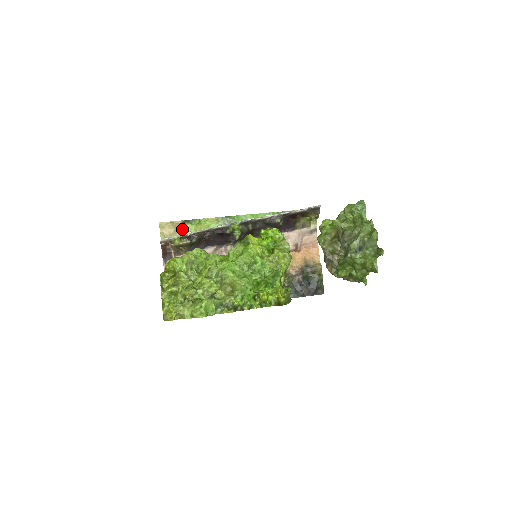
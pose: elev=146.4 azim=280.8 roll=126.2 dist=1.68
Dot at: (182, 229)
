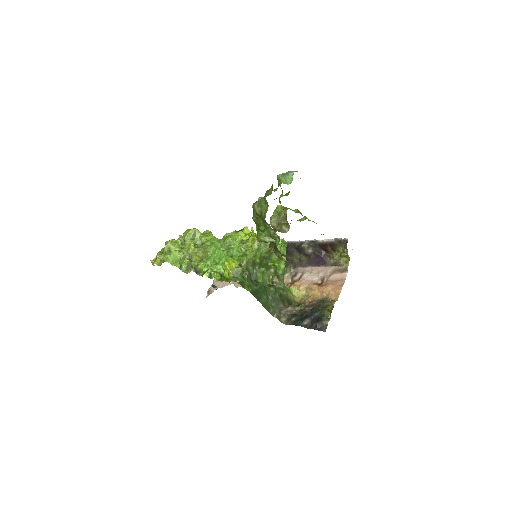
Dot at: occluded
